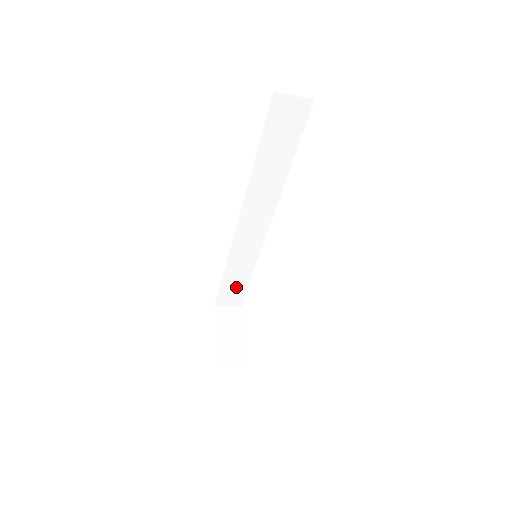
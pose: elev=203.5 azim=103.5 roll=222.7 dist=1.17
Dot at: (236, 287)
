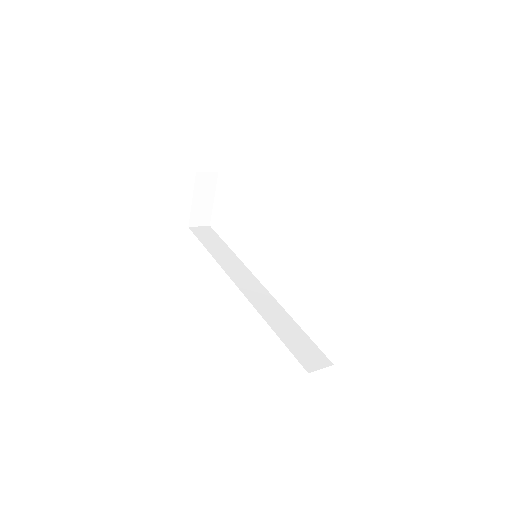
Dot at: occluded
